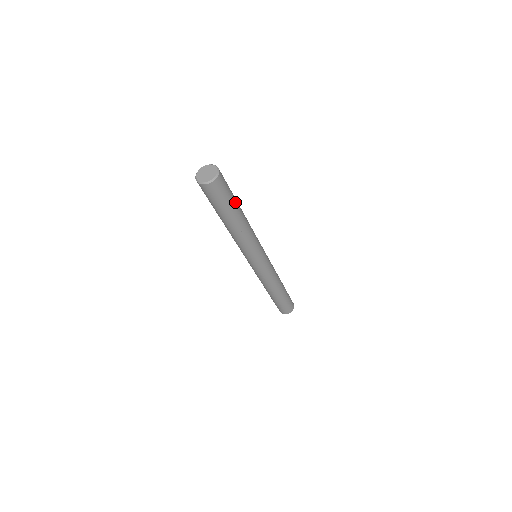
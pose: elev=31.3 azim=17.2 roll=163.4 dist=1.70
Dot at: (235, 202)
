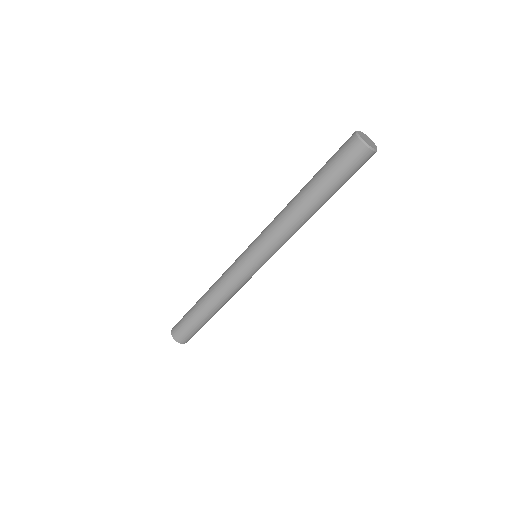
Dot at: occluded
